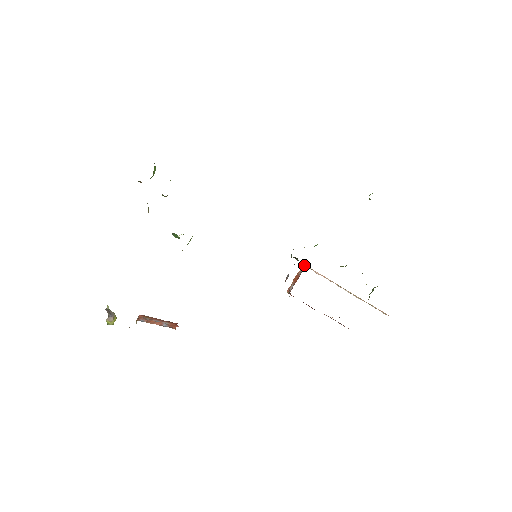
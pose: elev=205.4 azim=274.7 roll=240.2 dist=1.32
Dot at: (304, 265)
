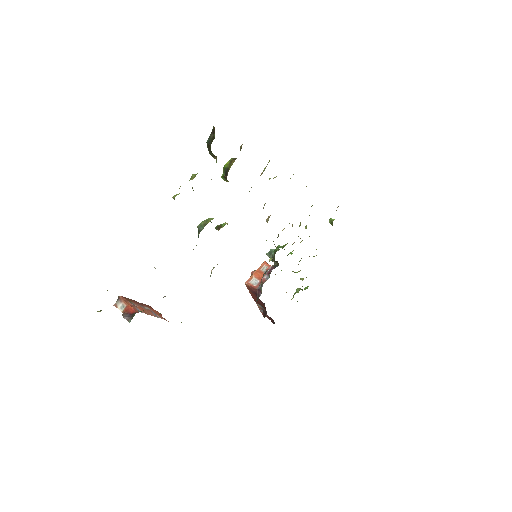
Dot at: occluded
